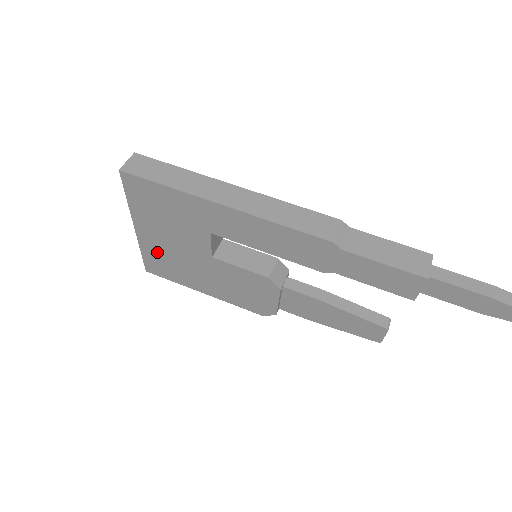
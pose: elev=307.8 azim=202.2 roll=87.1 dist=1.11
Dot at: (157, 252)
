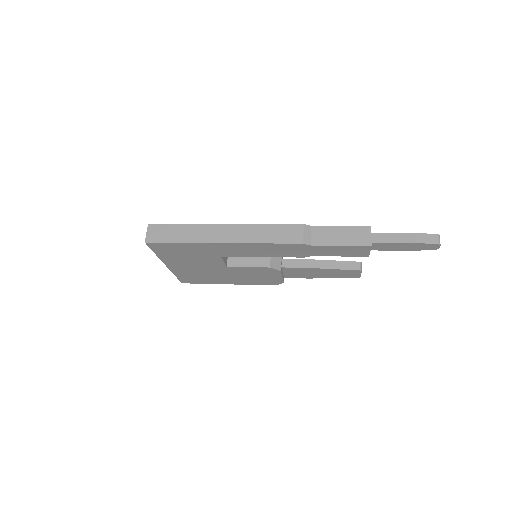
Dot at: (186, 273)
